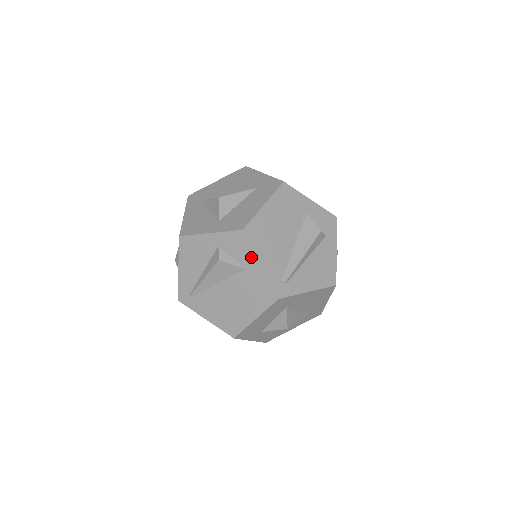
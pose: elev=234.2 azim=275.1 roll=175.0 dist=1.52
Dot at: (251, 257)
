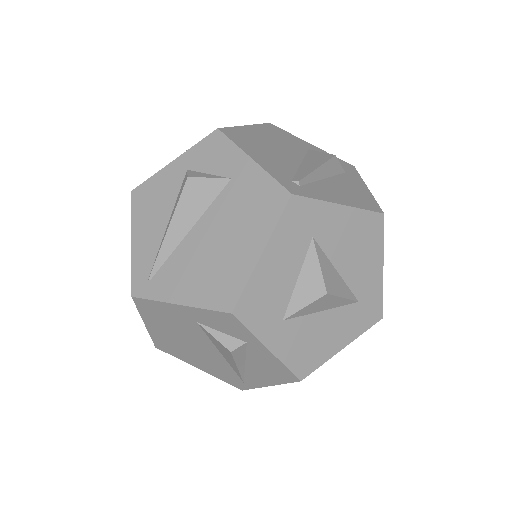
Dot at: (236, 157)
